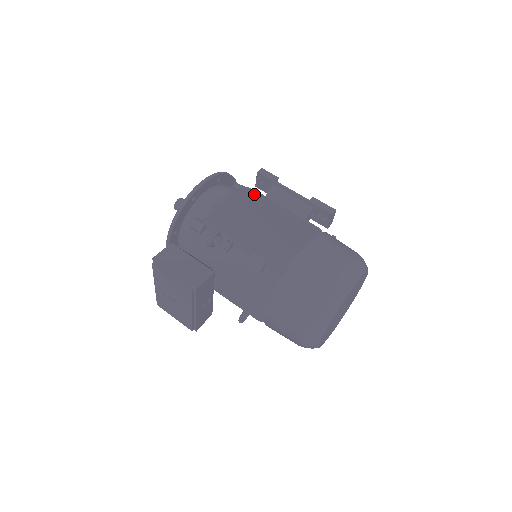
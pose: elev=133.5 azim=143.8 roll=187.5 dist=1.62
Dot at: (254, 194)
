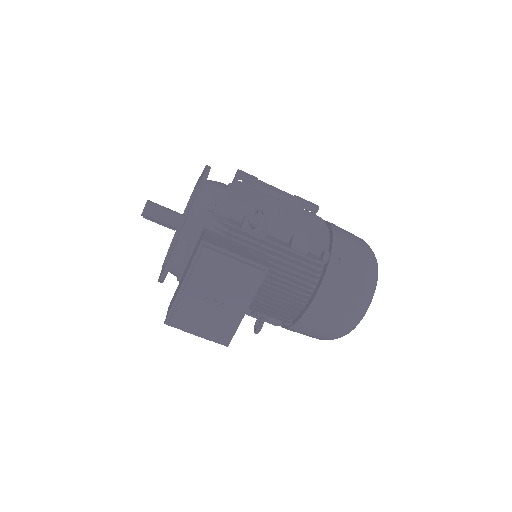
Dot at: occluded
